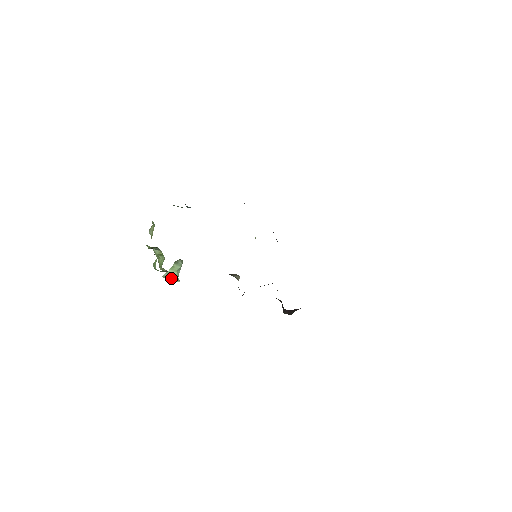
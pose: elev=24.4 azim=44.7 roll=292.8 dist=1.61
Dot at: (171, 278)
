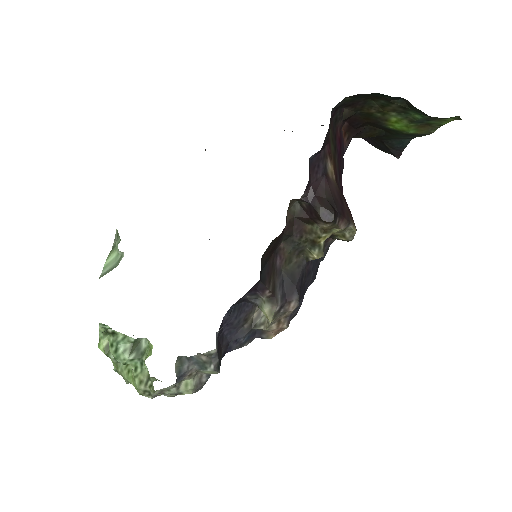
Dot at: (112, 269)
